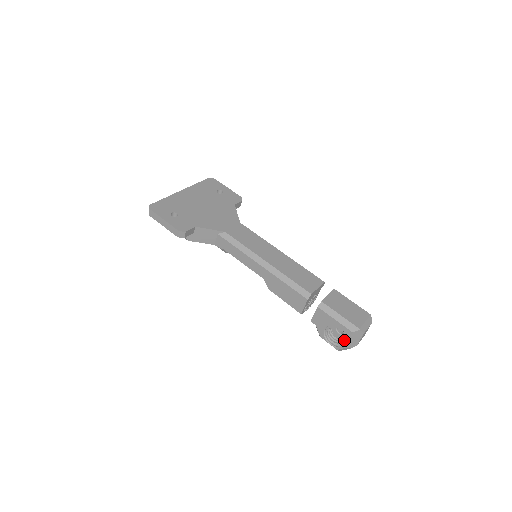
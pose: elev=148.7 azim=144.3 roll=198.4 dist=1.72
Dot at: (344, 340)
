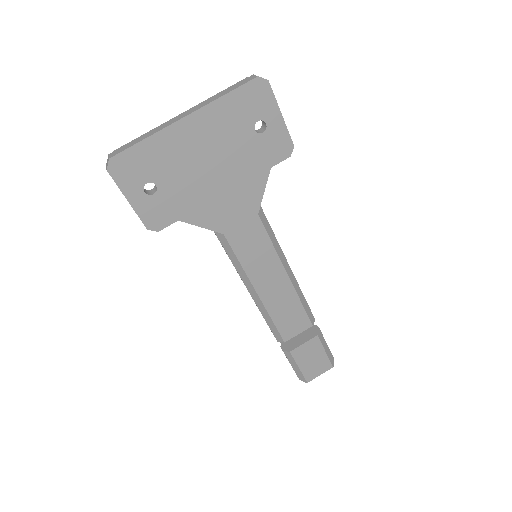
Dot at: occluded
